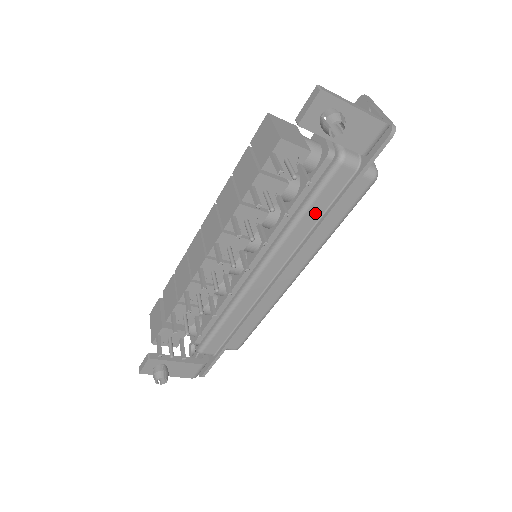
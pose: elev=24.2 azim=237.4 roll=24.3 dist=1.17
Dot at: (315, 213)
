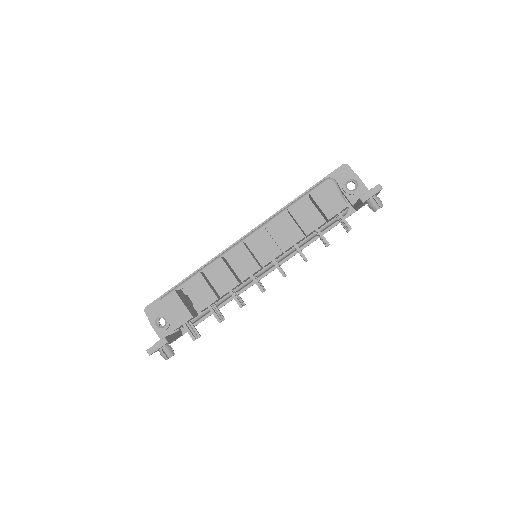
Dot at: (315, 236)
